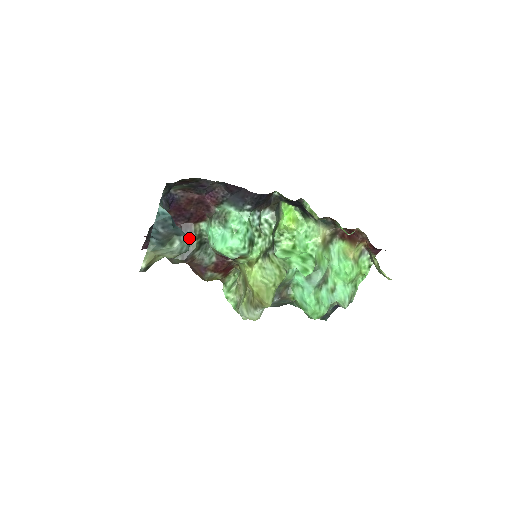
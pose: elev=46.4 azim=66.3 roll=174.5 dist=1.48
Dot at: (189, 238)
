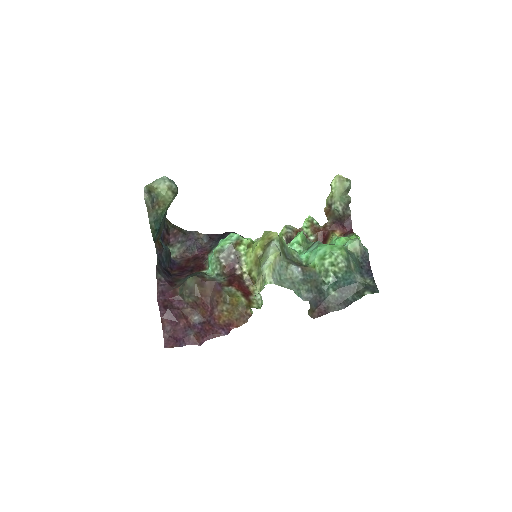
Dot at: occluded
